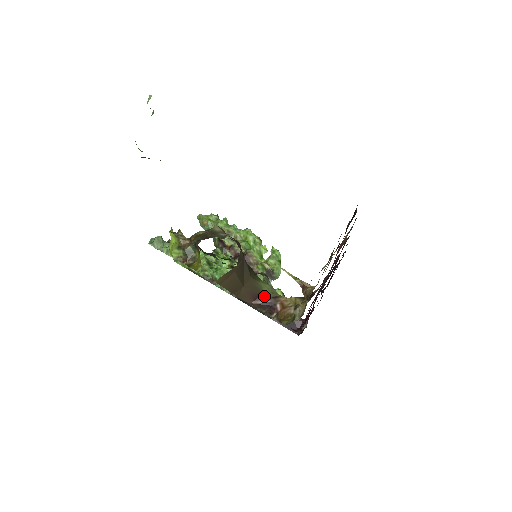
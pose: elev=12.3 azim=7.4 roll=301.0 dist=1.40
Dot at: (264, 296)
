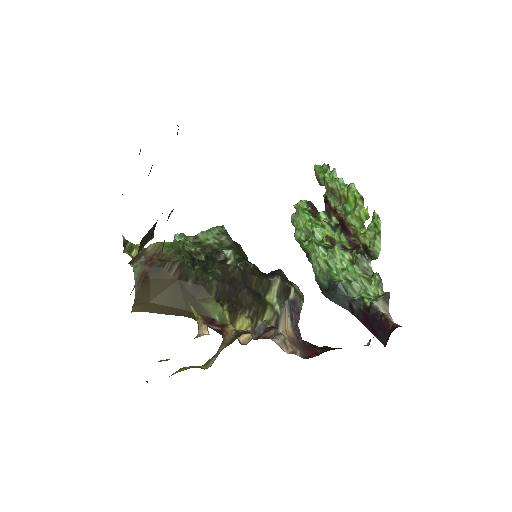
Dot at: (214, 322)
